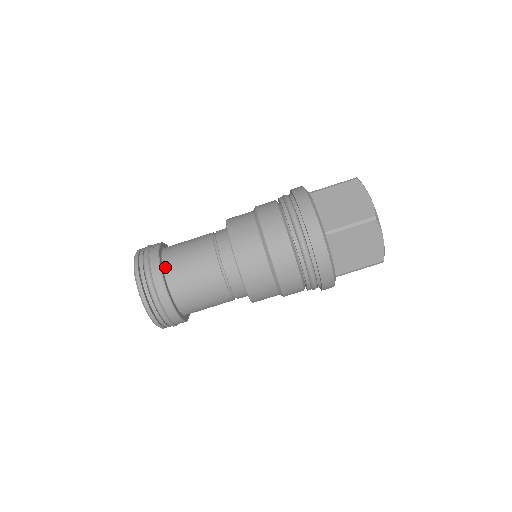
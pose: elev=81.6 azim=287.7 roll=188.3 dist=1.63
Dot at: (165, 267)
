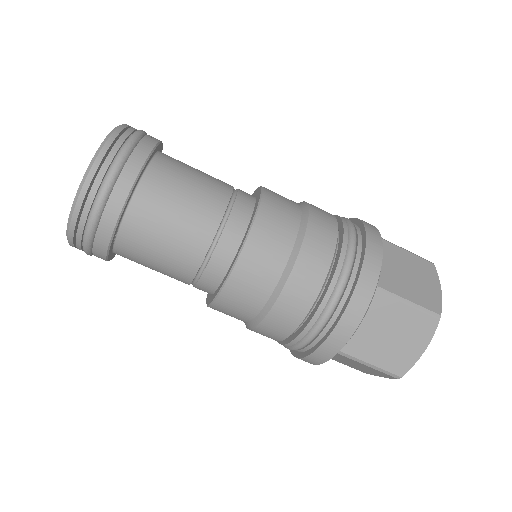
Dot at: (152, 165)
